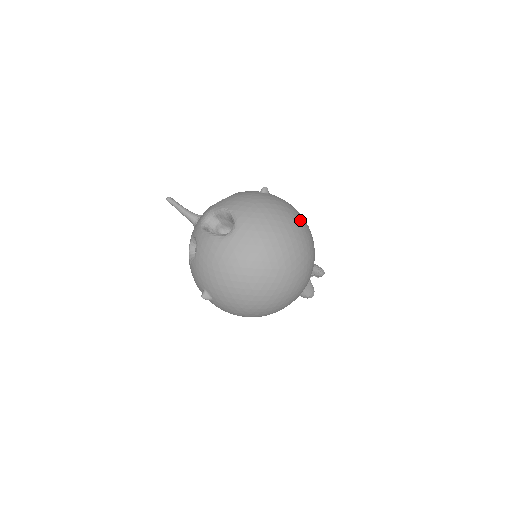
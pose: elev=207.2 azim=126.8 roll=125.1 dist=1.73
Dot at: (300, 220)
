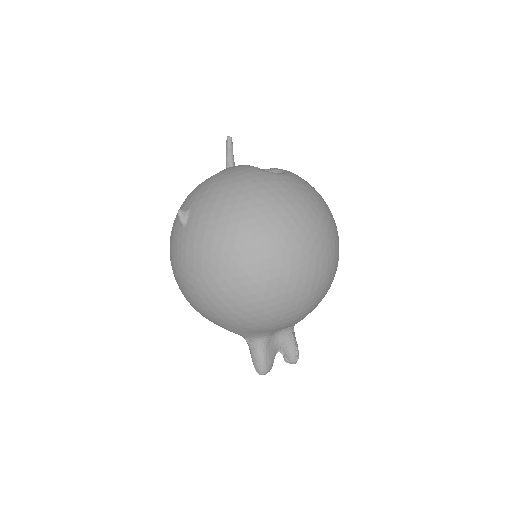
Dot at: occluded
